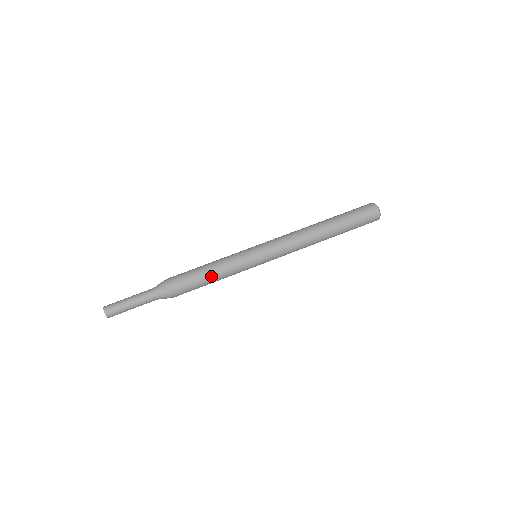
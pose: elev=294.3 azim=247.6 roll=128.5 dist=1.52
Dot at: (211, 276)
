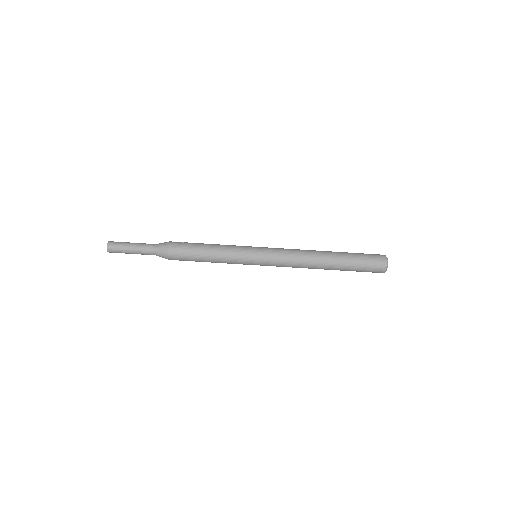
Dot at: occluded
